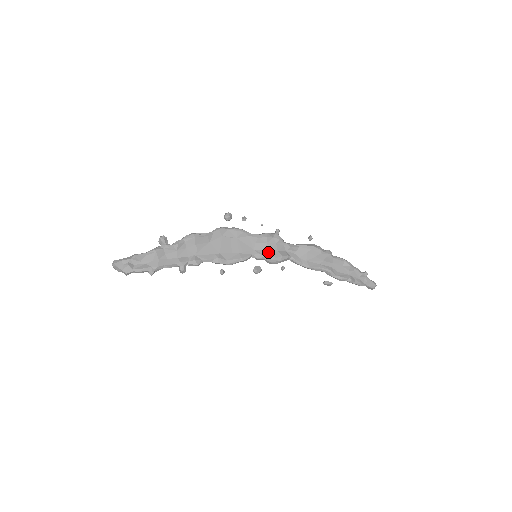
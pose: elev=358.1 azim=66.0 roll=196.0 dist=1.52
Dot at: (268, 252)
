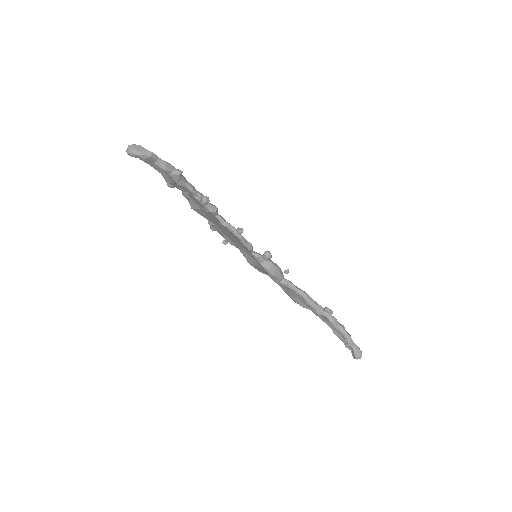
Dot at: occluded
